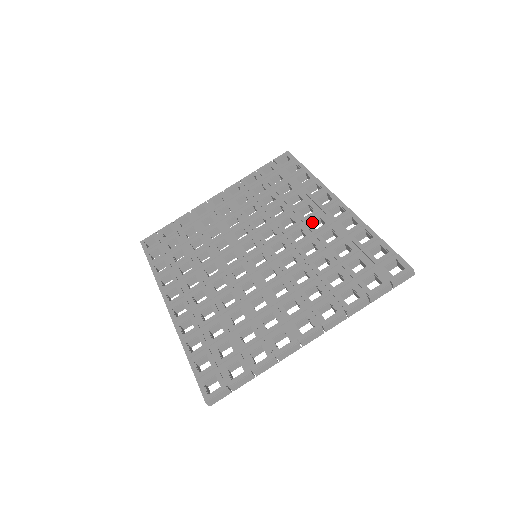
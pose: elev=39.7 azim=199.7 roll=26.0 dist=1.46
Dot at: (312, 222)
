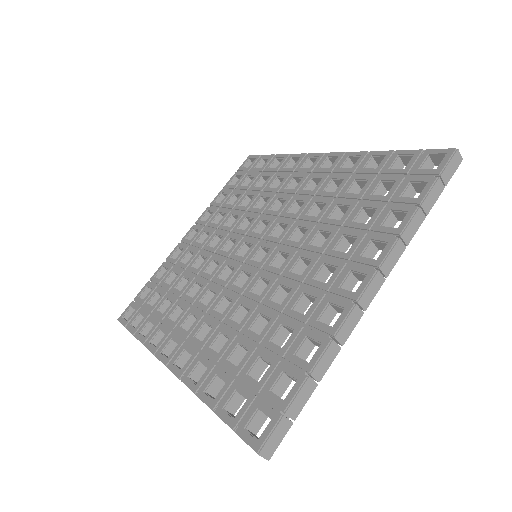
Dot at: (306, 188)
